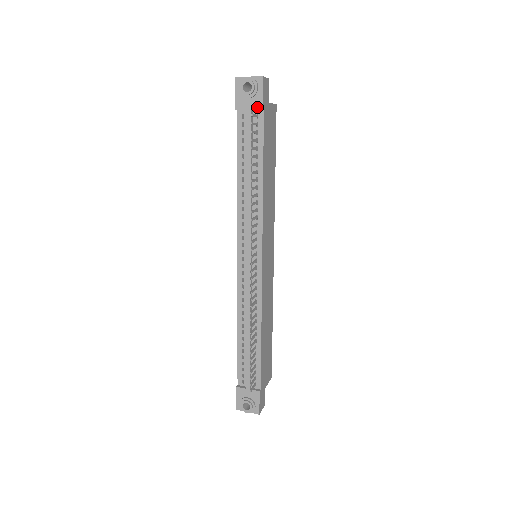
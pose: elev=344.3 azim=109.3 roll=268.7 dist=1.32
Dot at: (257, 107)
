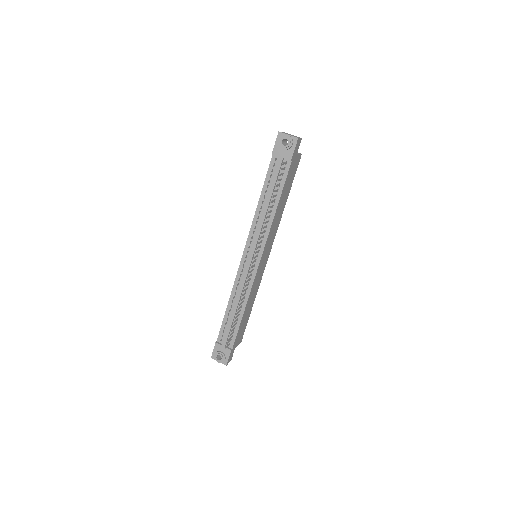
Dot at: (288, 157)
